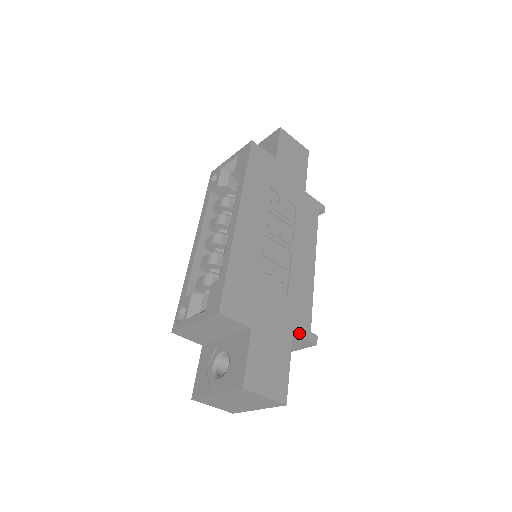
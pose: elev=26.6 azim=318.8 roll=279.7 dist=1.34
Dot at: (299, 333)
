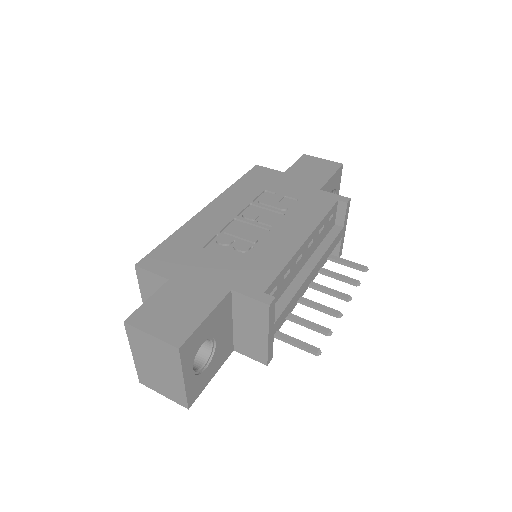
Dot at: (242, 291)
